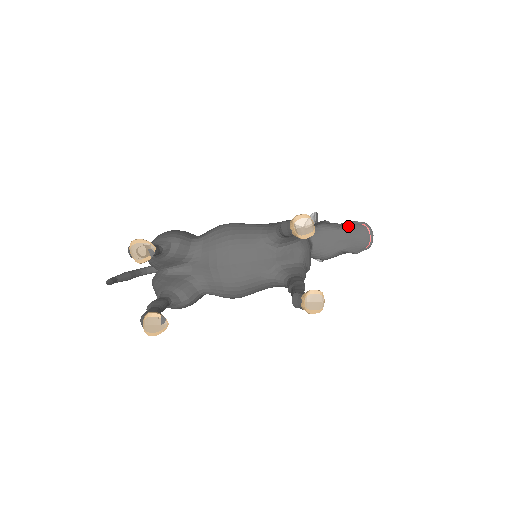
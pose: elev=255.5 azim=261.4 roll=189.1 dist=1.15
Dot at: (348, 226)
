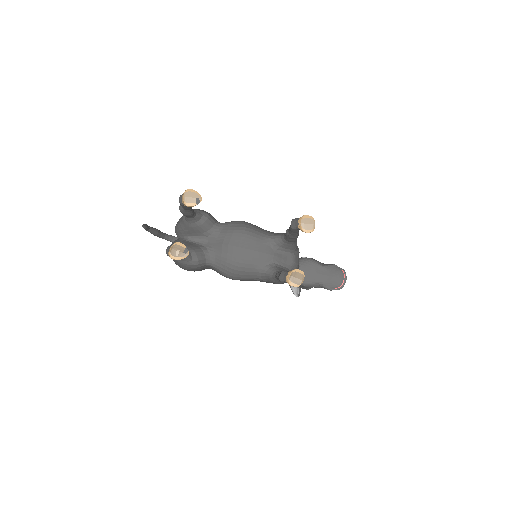
Dot at: (330, 266)
